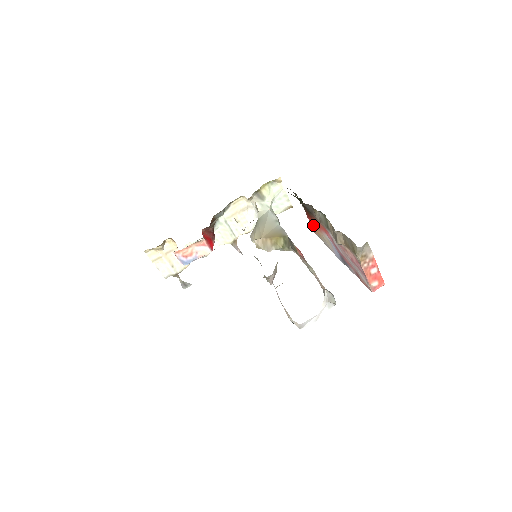
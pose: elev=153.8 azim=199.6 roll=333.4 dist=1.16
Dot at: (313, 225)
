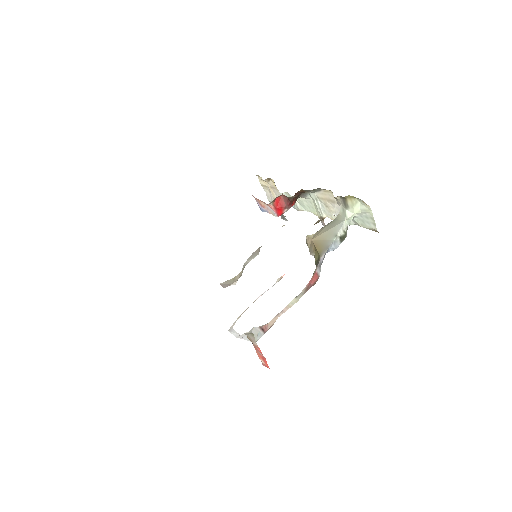
Dot at: occluded
